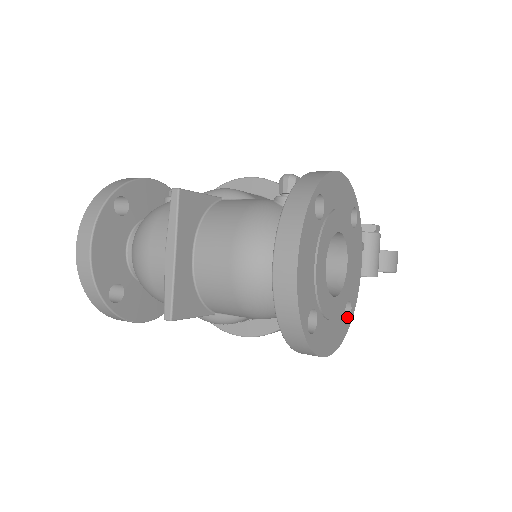
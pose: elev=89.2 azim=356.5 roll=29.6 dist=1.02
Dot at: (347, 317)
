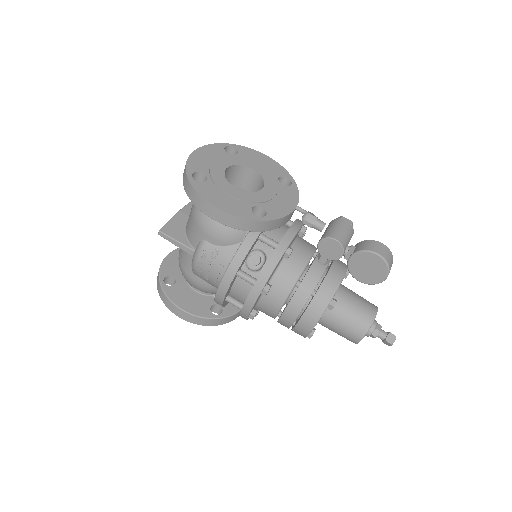
Dot at: (261, 218)
